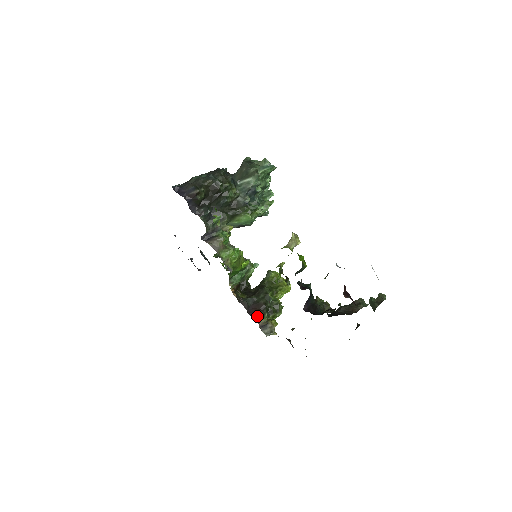
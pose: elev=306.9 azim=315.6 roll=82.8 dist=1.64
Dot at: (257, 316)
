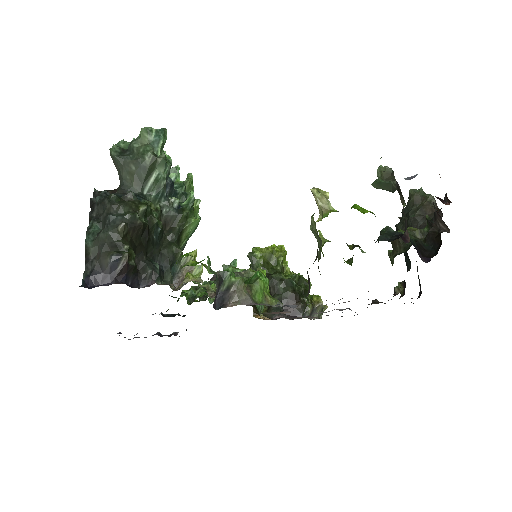
Dot at: (302, 312)
